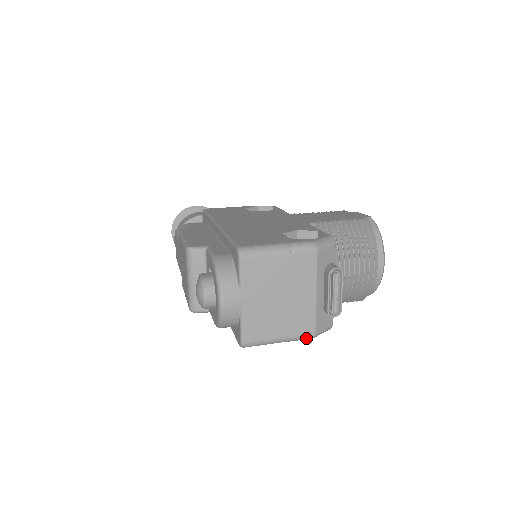
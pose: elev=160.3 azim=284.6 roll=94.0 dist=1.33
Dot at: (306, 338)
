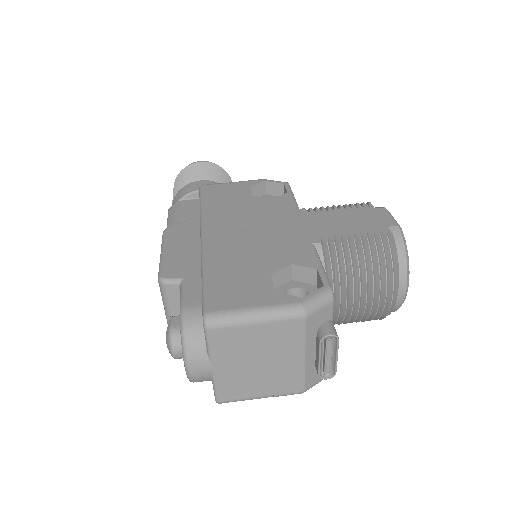
Dot at: (293, 394)
